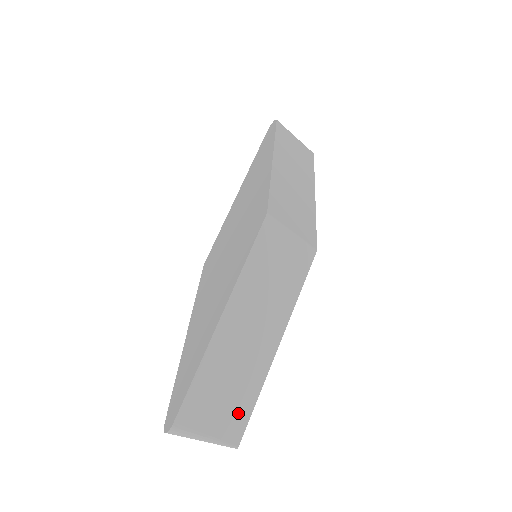
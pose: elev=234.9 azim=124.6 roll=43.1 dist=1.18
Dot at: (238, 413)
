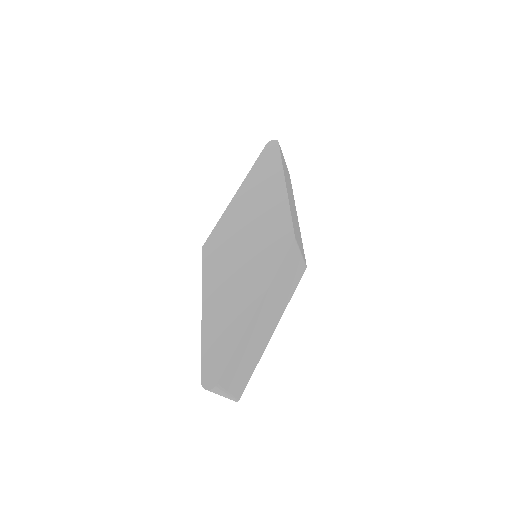
Dot at: (245, 378)
